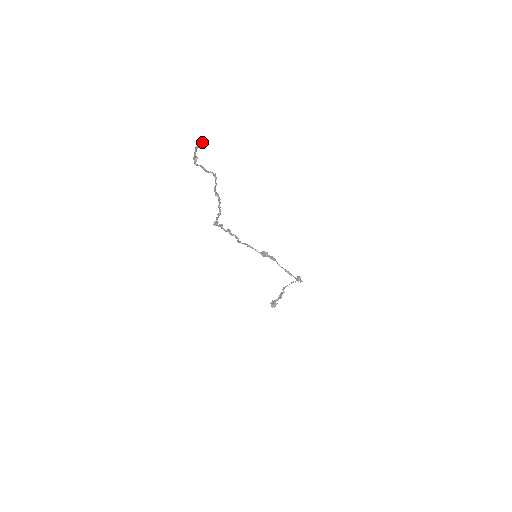
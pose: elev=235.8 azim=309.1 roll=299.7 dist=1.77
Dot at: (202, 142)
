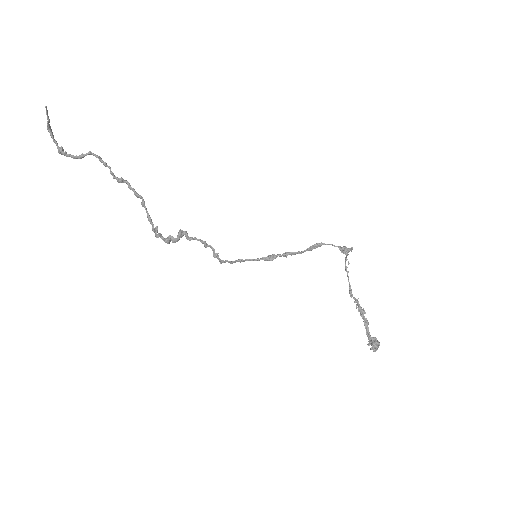
Dot at: occluded
